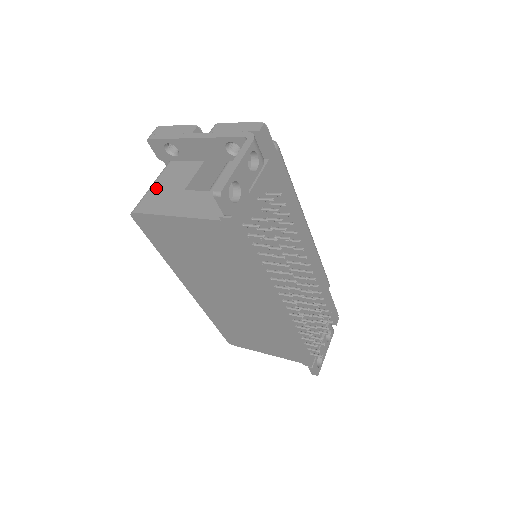
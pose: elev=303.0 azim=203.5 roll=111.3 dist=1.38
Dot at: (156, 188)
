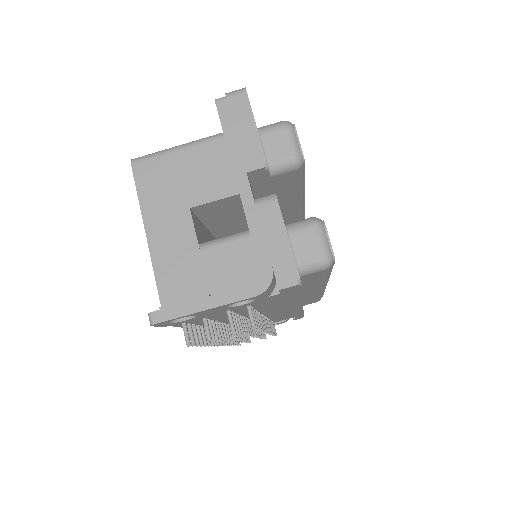
Dot at: (179, 160)
